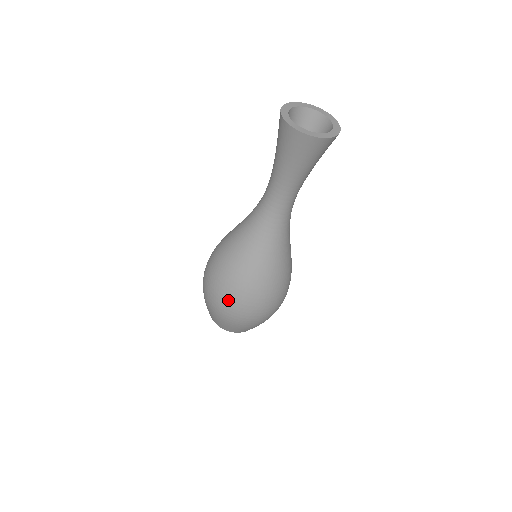
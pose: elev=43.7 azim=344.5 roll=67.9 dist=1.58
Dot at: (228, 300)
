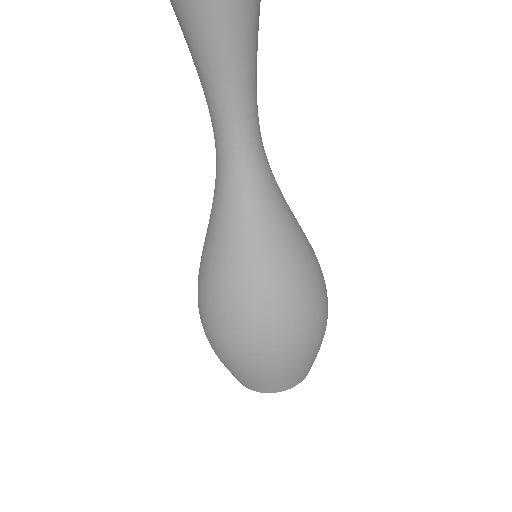
Dot at: (198, 306)
